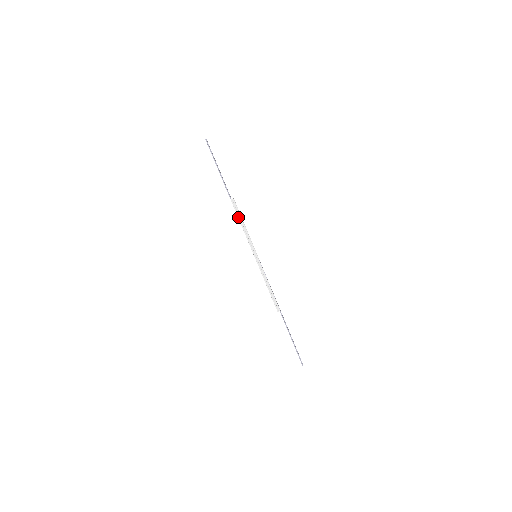
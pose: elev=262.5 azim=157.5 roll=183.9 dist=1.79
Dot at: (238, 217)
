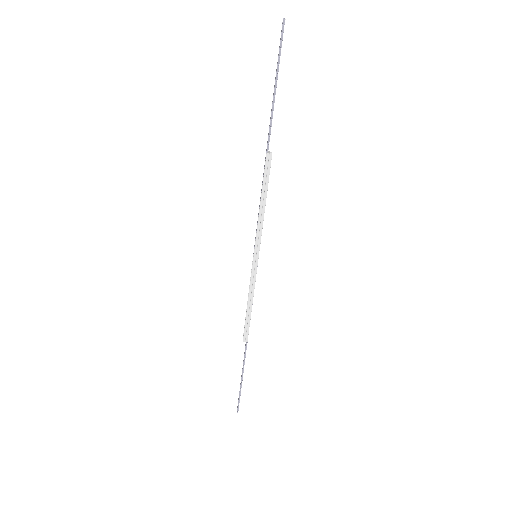
Dot at: (263, 186)
